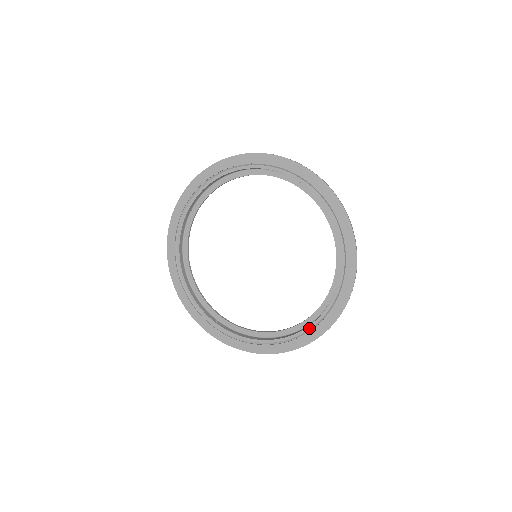
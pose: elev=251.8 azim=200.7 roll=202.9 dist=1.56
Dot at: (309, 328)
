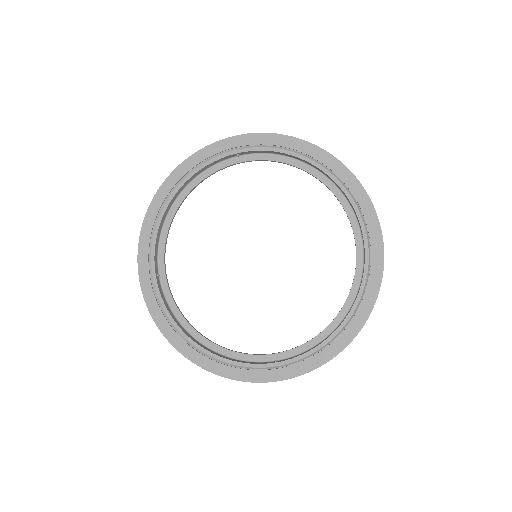
Dot at: (240, 364)
